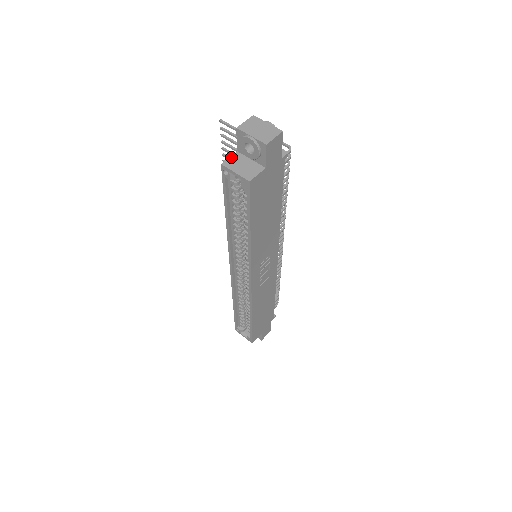
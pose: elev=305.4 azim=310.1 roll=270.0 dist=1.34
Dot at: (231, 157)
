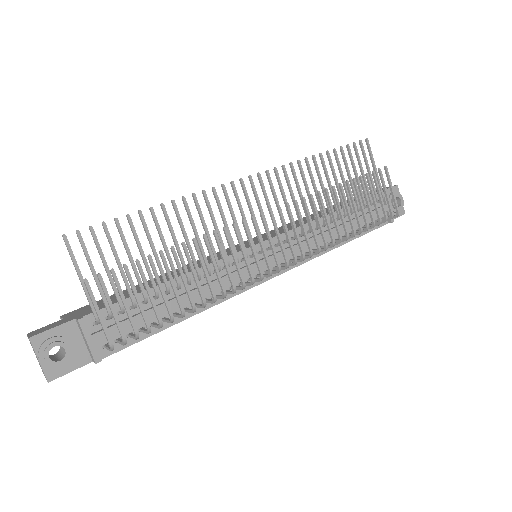
Dot at: occluded
